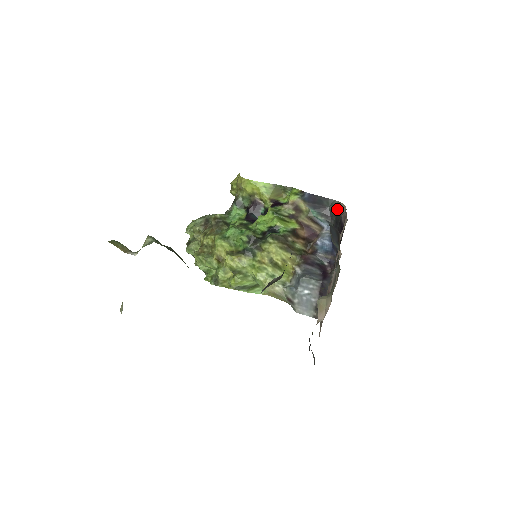
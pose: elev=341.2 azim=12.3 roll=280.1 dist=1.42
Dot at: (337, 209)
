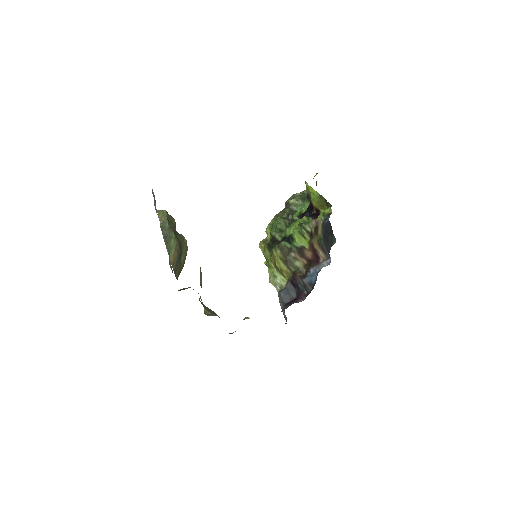
Dot at: occluded
